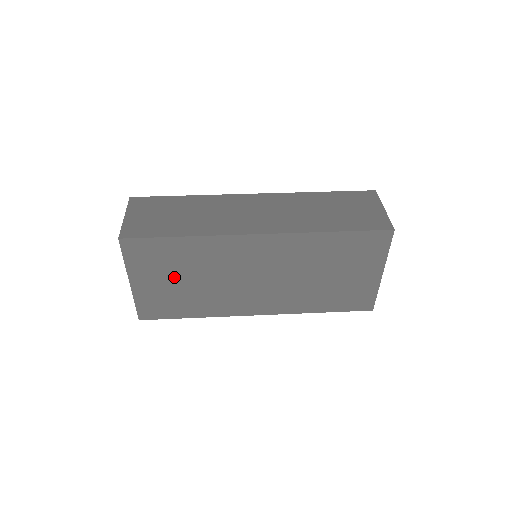
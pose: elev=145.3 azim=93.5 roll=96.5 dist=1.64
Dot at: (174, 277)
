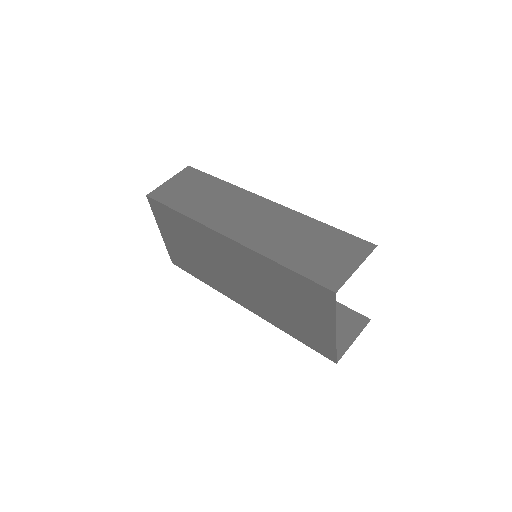
Dot at: (183, 242)
